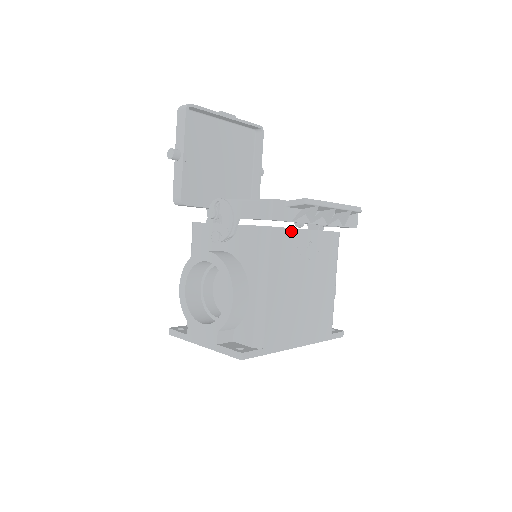
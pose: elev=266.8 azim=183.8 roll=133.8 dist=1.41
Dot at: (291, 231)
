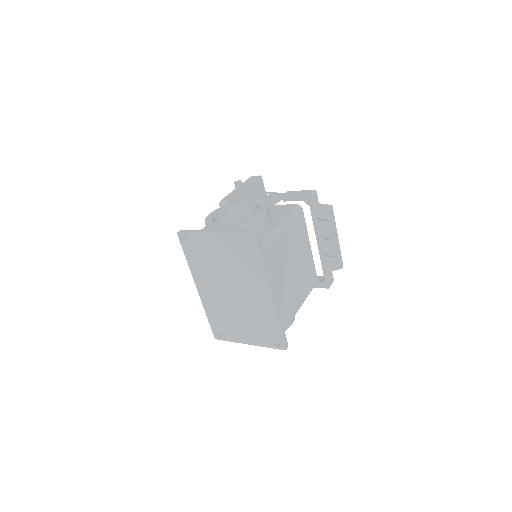
Dot at: (306, 229)
